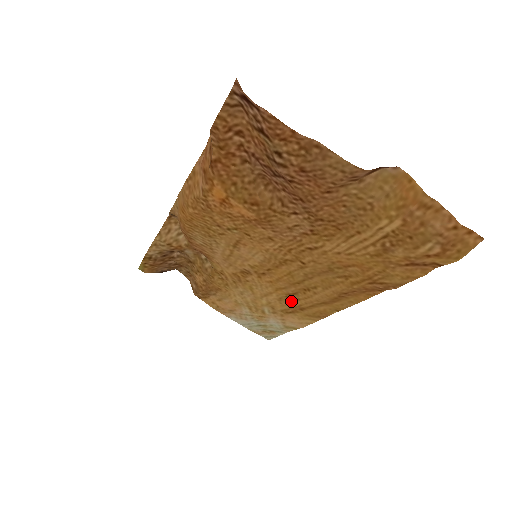
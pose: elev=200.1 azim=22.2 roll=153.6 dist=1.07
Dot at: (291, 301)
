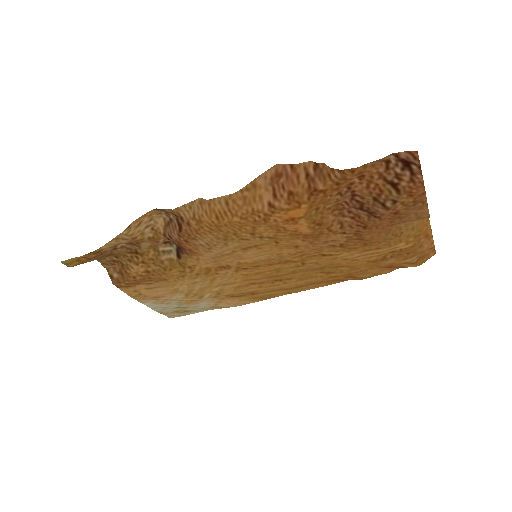
Dot at: (249, 288)
